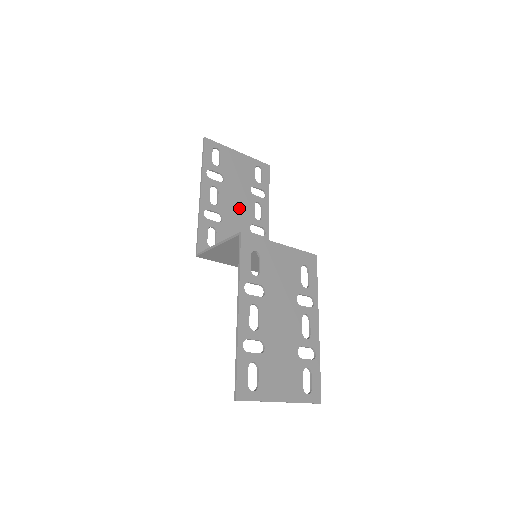
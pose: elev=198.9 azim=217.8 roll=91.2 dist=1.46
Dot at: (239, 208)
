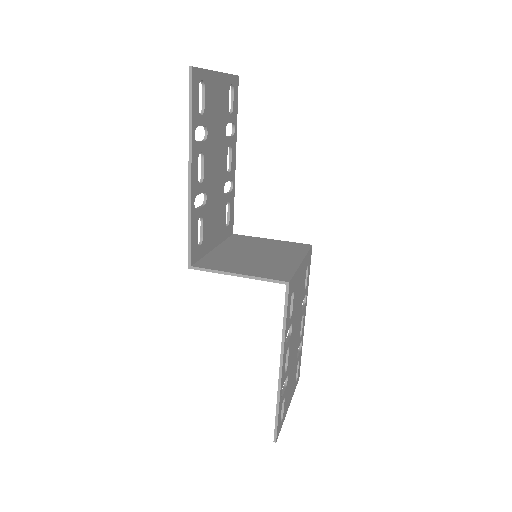
Dot at: (217, 168)
